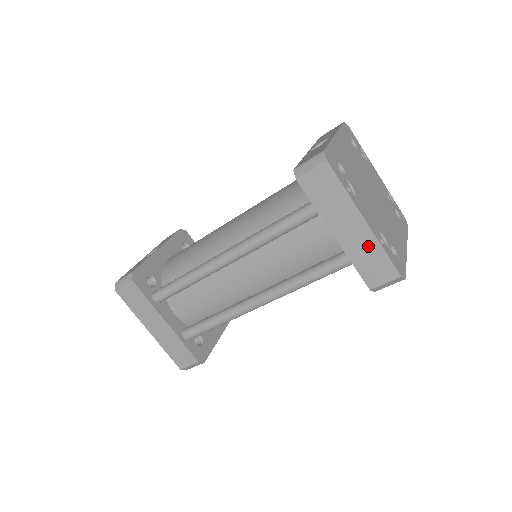
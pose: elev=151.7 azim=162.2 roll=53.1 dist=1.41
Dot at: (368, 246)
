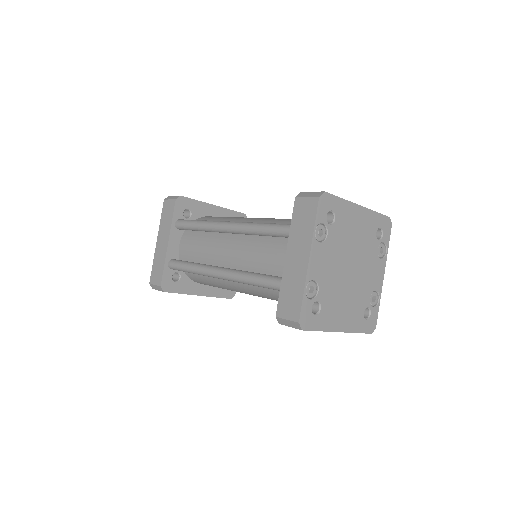
Dot at: (298, 281)
